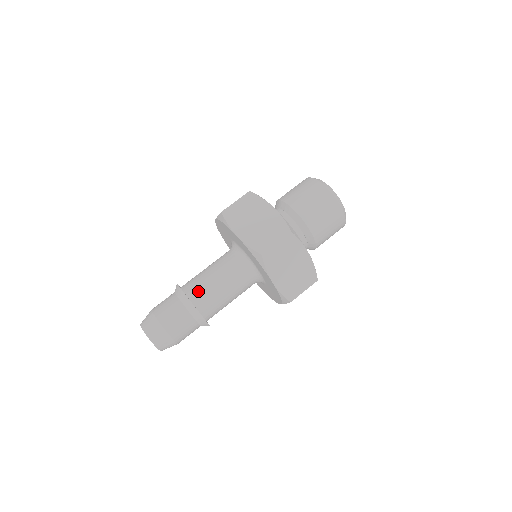
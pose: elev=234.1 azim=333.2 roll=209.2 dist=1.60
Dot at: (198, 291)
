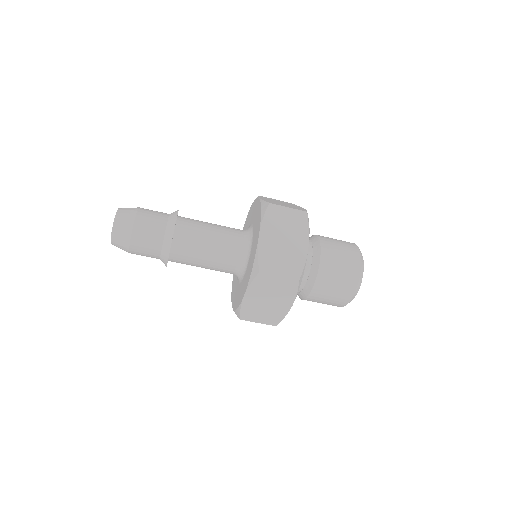
Dot at: (190, 219)
